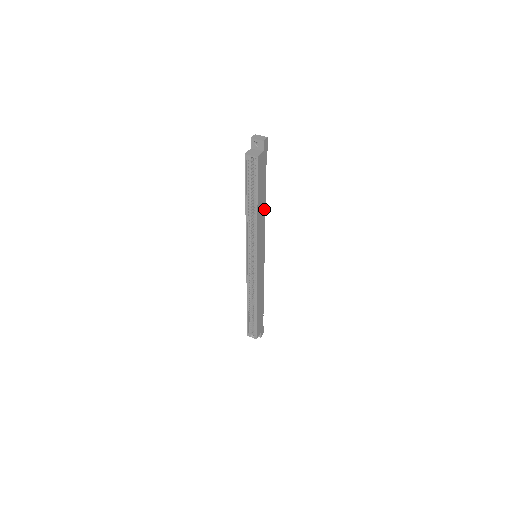
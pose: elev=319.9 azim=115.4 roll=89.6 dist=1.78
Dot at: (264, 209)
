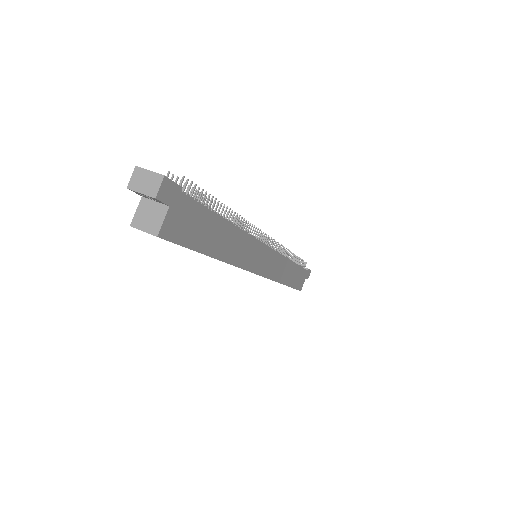
Dot at: (235, 231)
